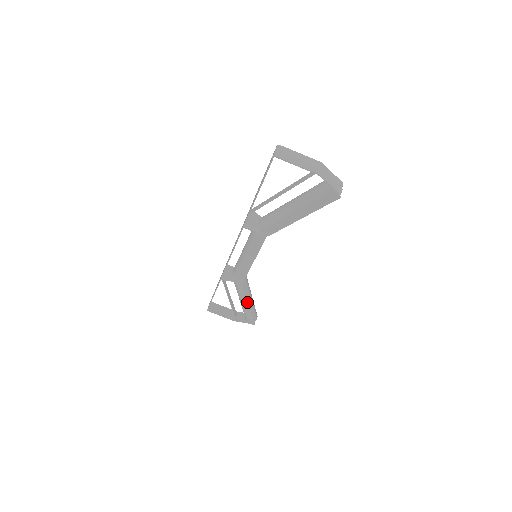
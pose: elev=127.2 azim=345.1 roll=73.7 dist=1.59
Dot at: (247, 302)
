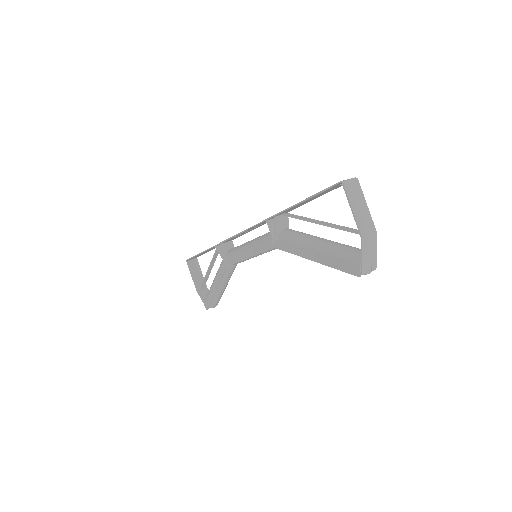
Dot at: (217, 286)
